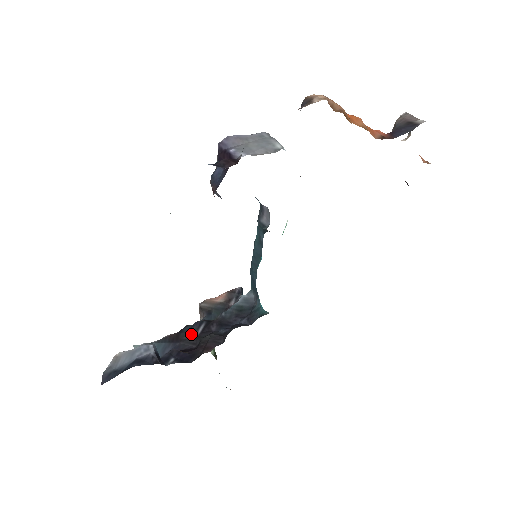
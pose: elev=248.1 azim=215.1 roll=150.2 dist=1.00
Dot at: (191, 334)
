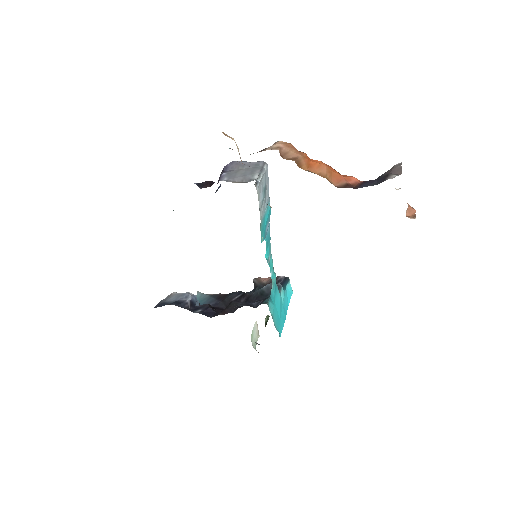
Dot at: (229, 298)
